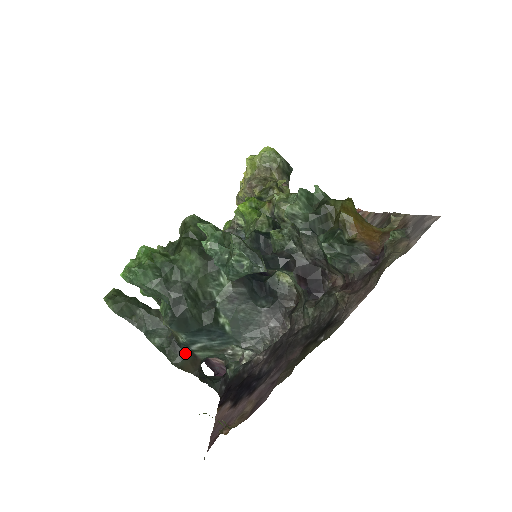
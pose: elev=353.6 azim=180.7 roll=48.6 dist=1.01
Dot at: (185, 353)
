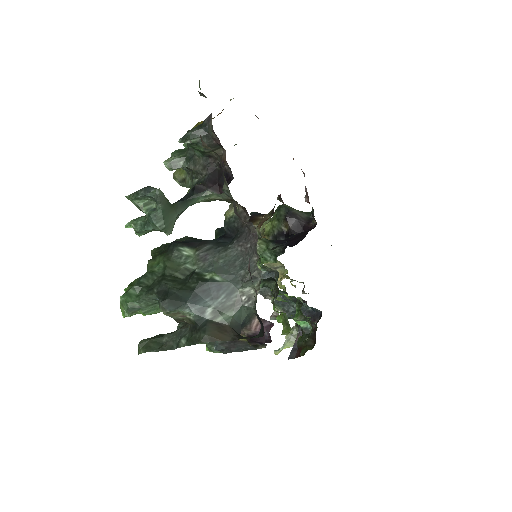
Dot at: (204, 326)
